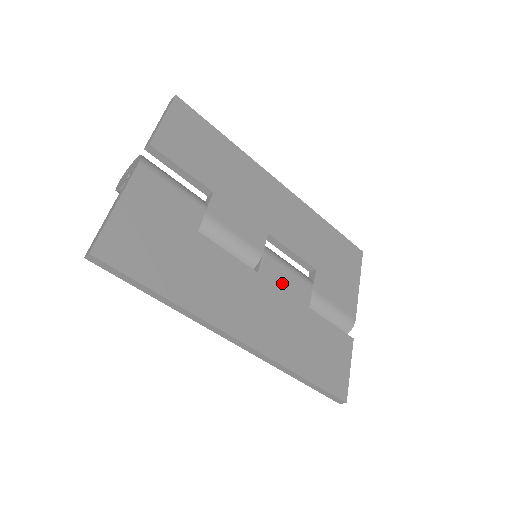
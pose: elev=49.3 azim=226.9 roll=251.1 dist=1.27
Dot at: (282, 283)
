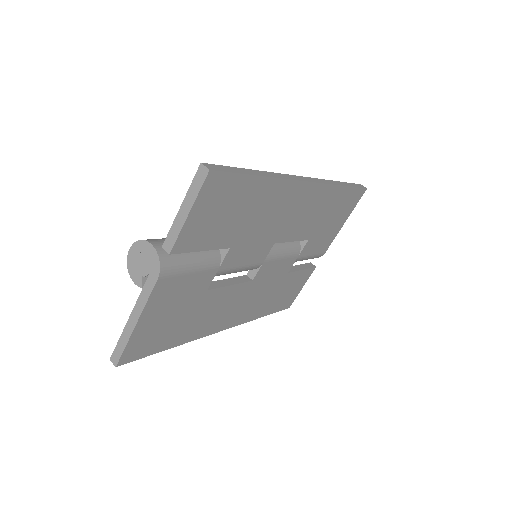
Dot at: (272, 272)
